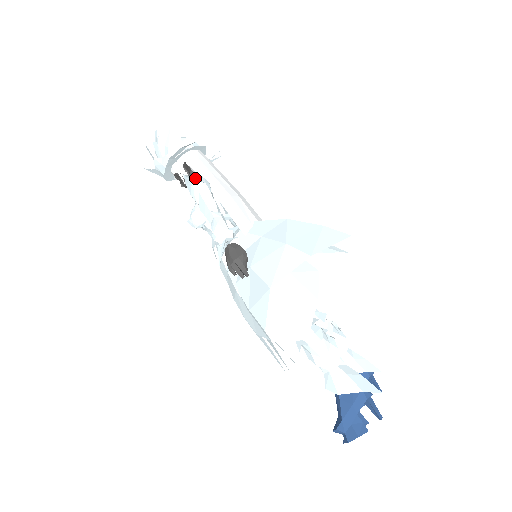
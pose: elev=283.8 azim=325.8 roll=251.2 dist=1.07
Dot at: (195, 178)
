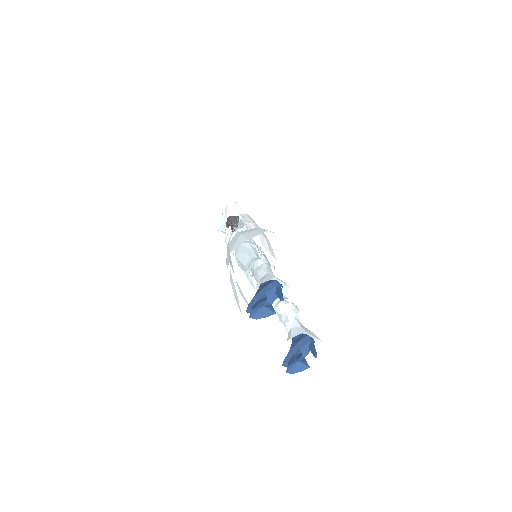
Dot at: (237, 213)
